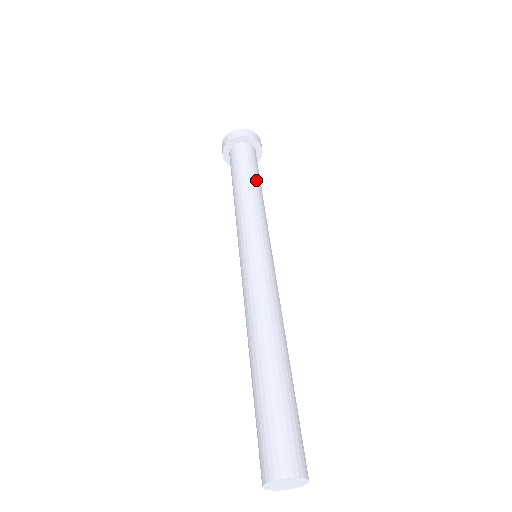
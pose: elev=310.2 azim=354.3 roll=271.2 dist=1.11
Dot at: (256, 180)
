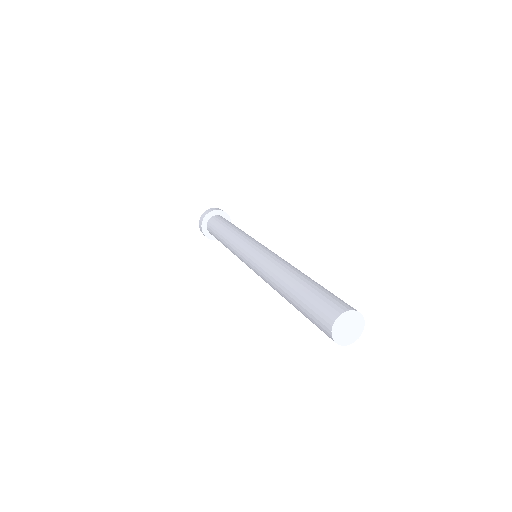
Dot at: occluded
